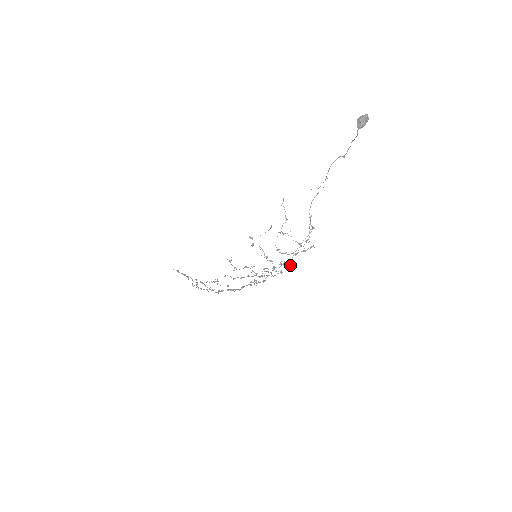
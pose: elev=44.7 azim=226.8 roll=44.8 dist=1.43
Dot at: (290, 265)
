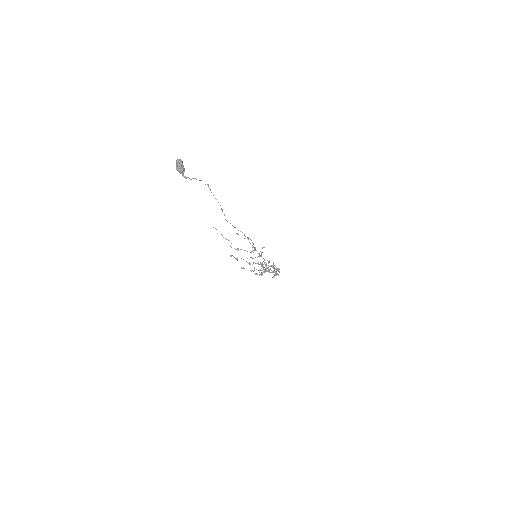
Dot at: (268, 262)
